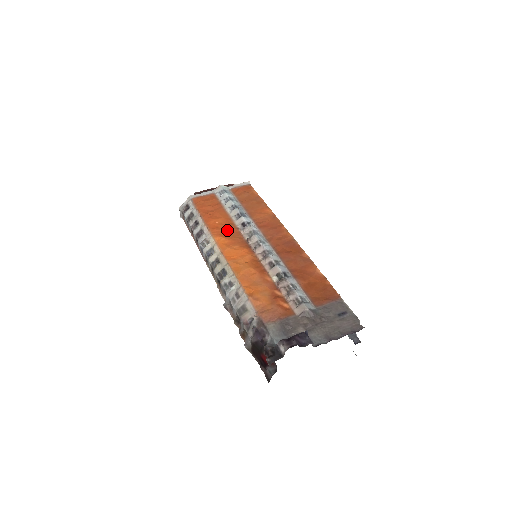
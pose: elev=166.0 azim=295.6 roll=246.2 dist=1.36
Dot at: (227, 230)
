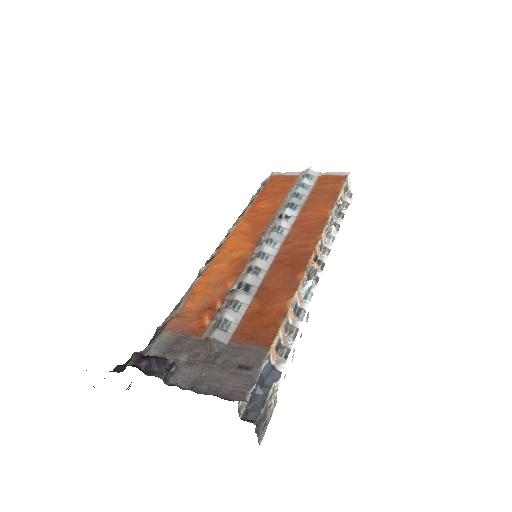
Dot at: (261, 217)
